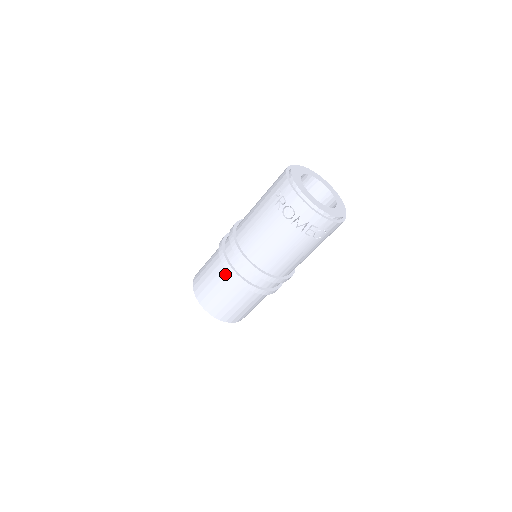
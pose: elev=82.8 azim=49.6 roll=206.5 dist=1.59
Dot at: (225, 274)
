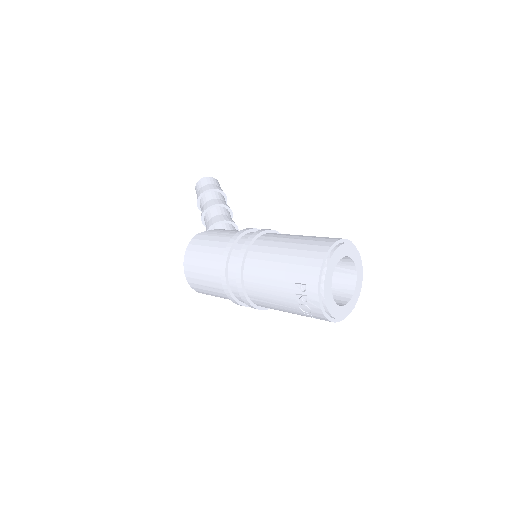
Dot at: (221, 288)
